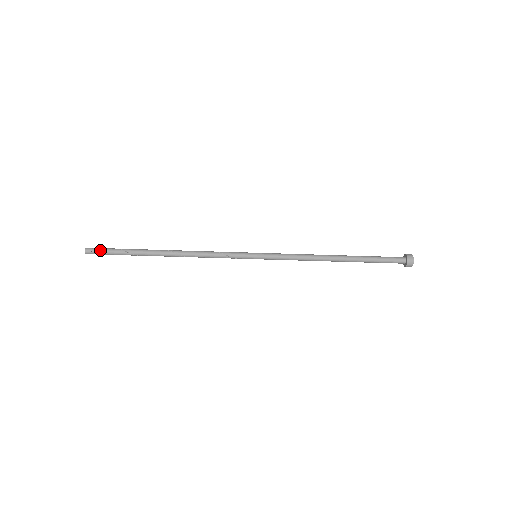
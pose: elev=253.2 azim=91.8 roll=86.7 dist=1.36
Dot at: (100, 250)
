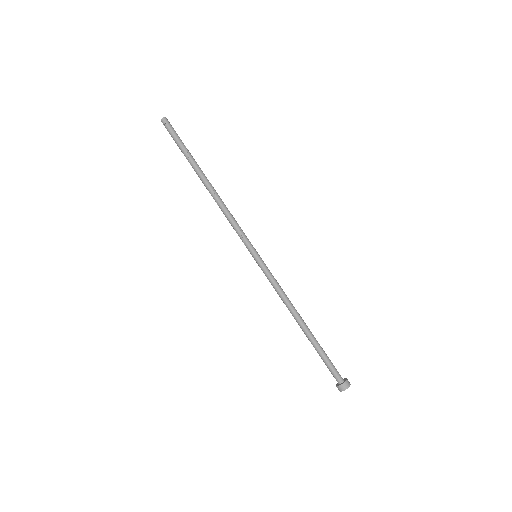
Dot at: (173, 129)
